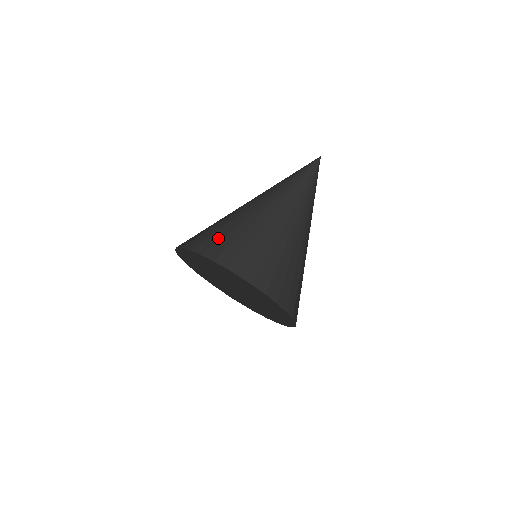
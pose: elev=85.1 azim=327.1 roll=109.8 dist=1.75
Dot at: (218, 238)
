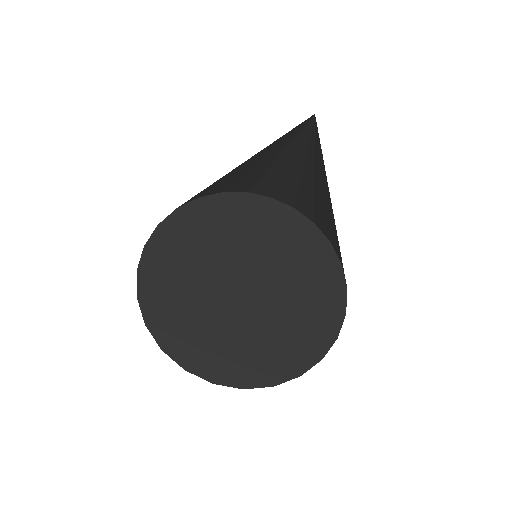
Dot at: (227, 185)
